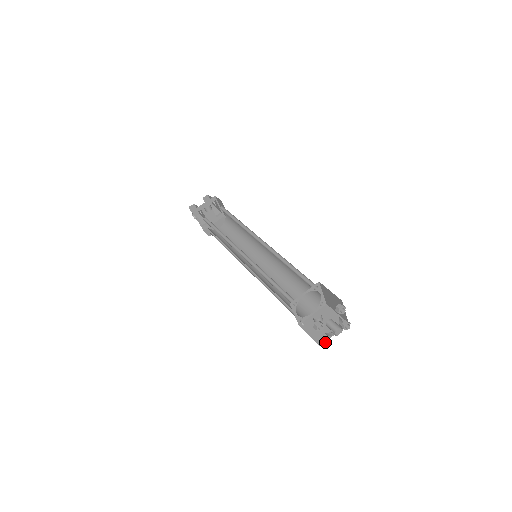
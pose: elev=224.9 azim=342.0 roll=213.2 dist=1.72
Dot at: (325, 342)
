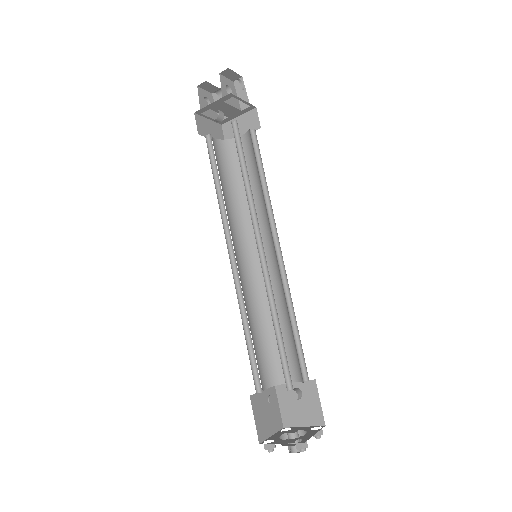
Dot at: occluded
